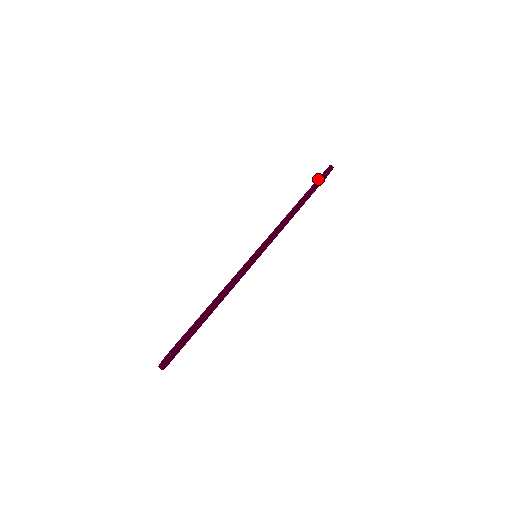
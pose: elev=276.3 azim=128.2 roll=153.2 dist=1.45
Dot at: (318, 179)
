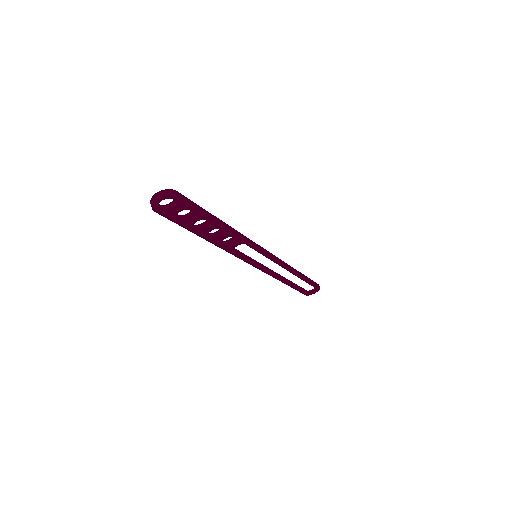
Dot at: occluded
